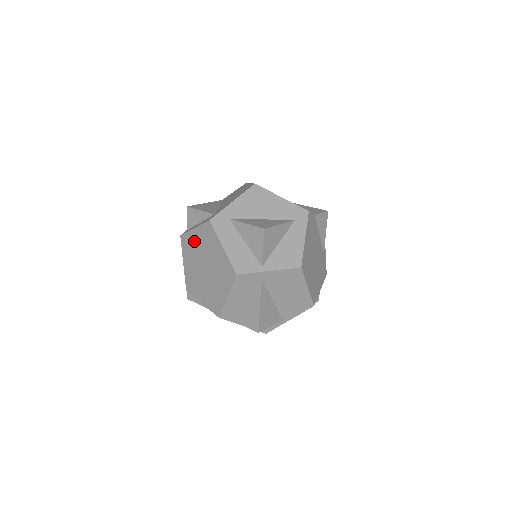
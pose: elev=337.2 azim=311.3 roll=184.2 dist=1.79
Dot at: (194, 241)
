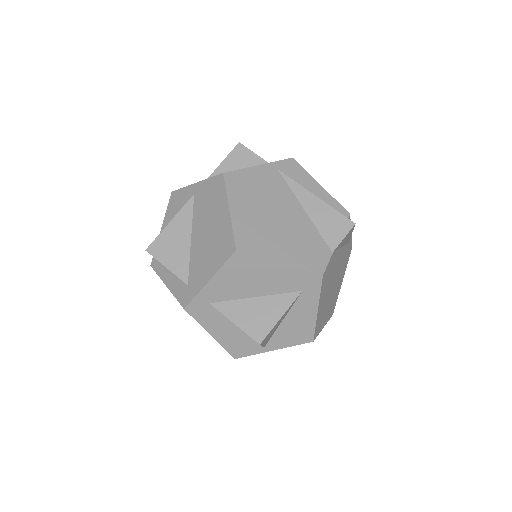
Dot at: occluded
